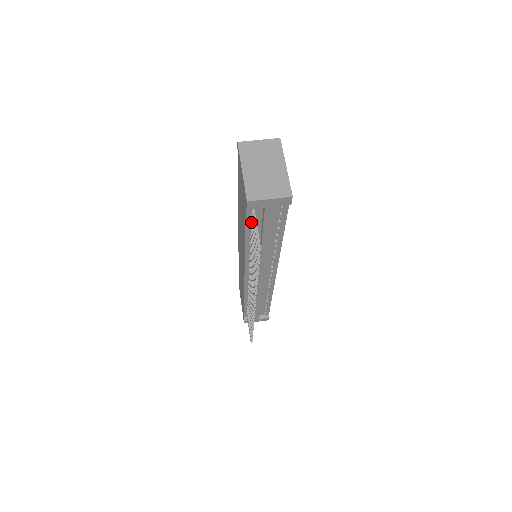
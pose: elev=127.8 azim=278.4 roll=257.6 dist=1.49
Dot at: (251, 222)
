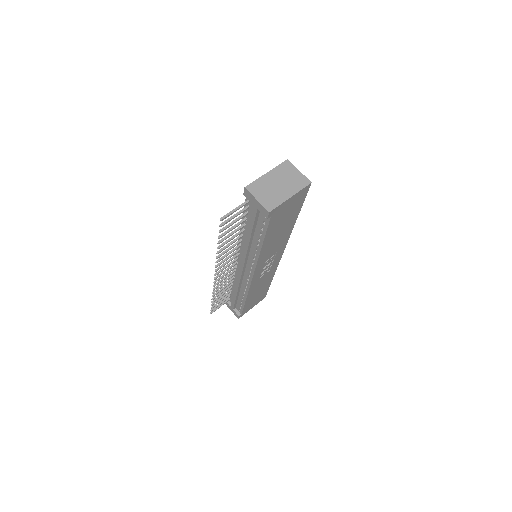
Dot at: (247, 211)
